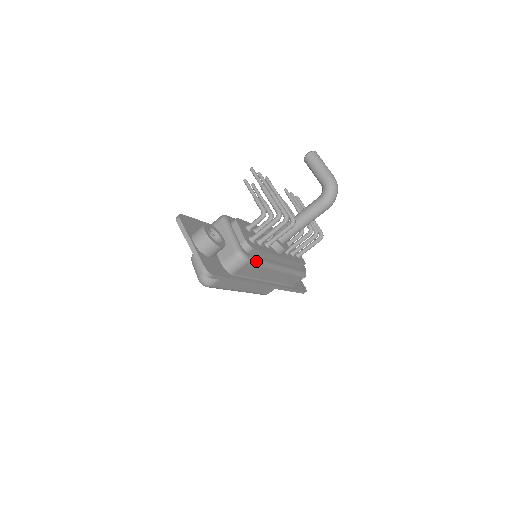
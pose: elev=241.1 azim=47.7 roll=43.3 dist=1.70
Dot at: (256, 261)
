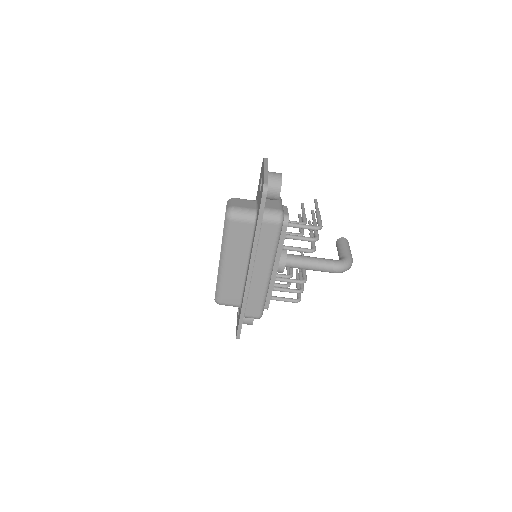
Dot at: occluded
